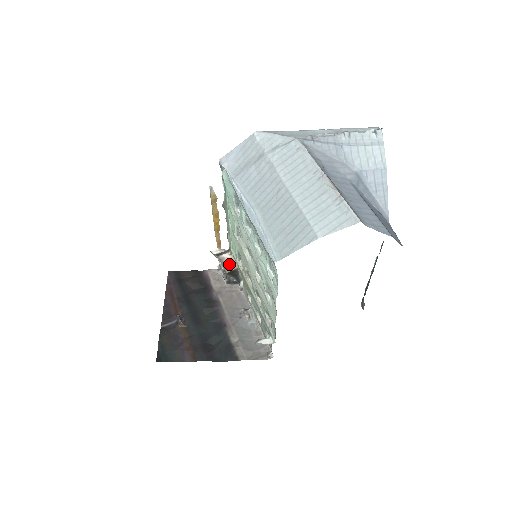
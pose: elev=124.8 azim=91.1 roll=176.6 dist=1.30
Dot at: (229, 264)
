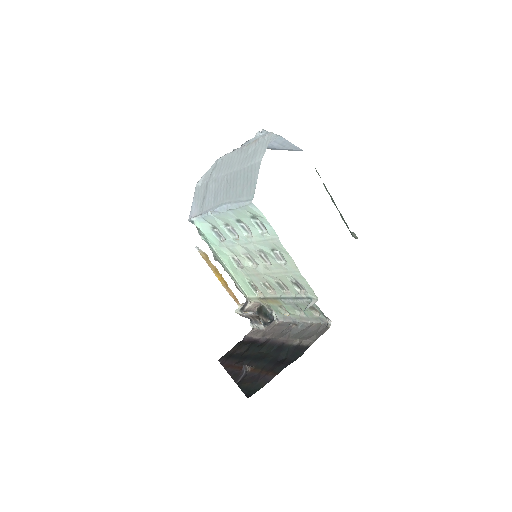
Dot at: (253, 307)
